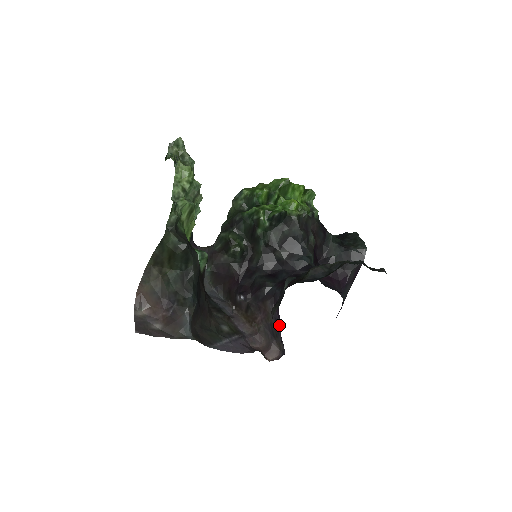
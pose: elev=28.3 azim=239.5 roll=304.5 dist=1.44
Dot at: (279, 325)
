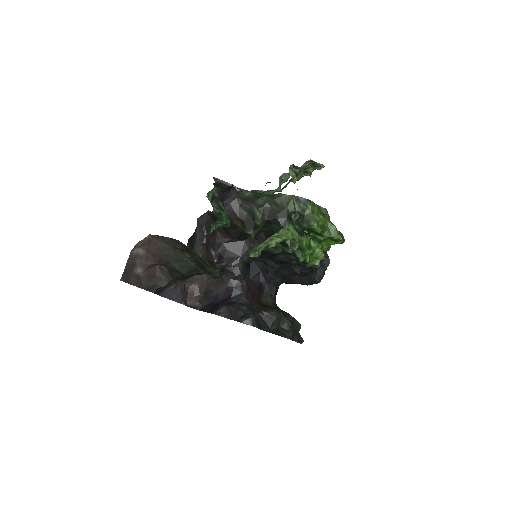
Dot at: (215, 300)
